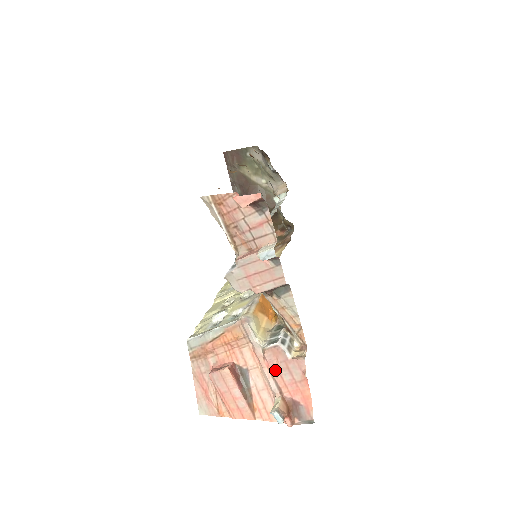
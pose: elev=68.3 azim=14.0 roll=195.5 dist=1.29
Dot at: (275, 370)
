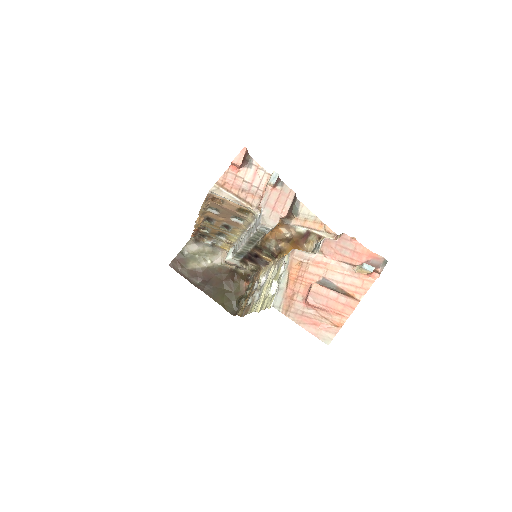
Dot at: (337, 256)
